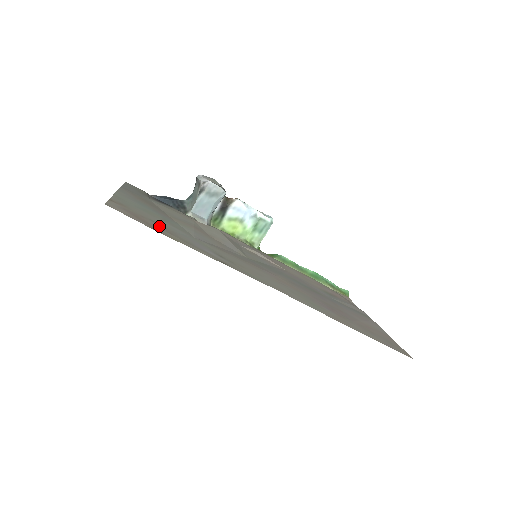
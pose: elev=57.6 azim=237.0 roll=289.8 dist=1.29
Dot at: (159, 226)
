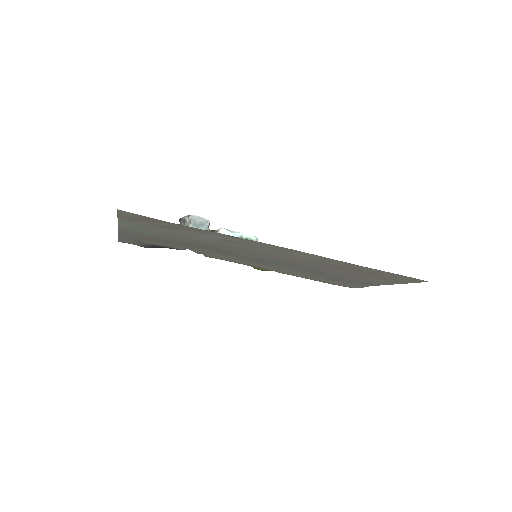
Dot at: (167, 226)
